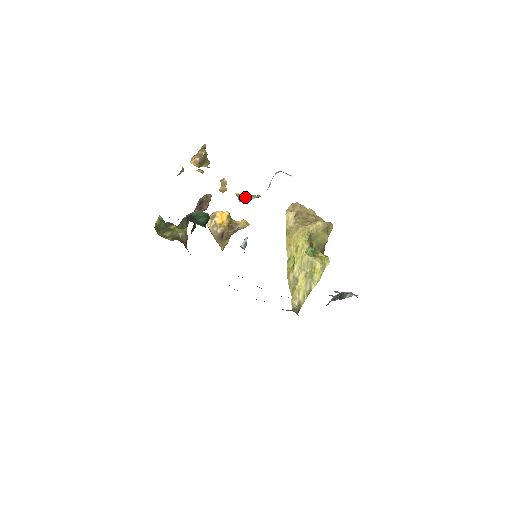
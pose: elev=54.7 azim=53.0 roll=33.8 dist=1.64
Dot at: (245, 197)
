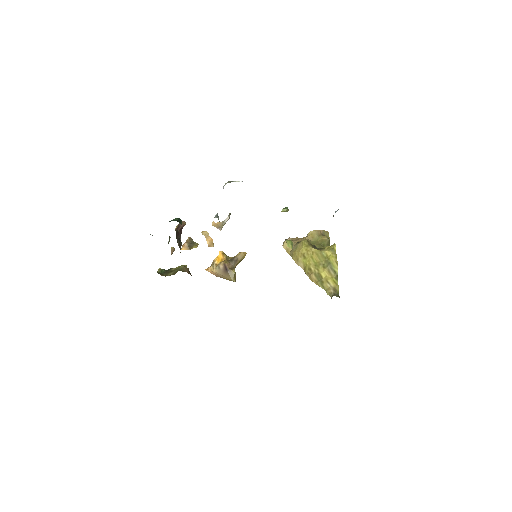
Dot at: (221, 223)
